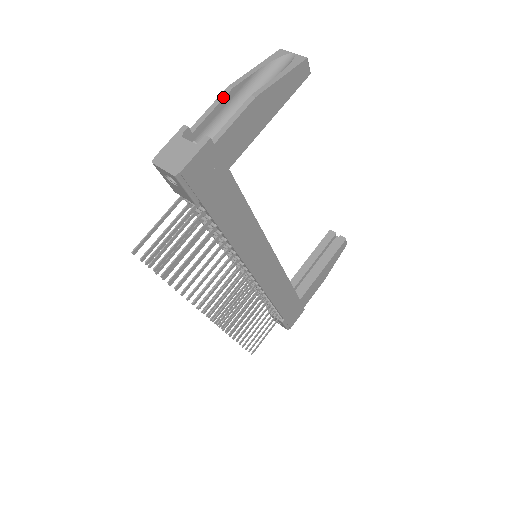
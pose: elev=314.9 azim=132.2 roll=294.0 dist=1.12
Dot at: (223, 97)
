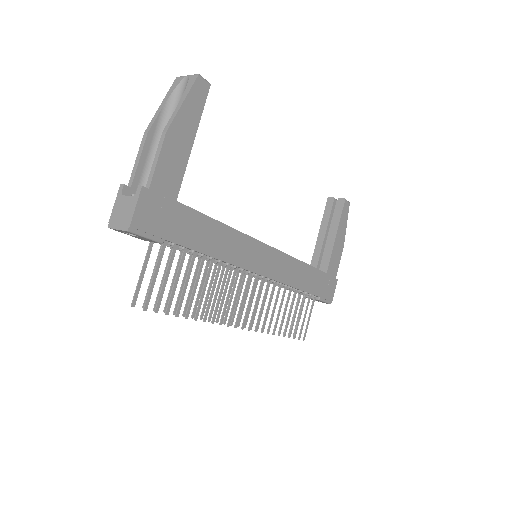
Dot at: (143, 145)
